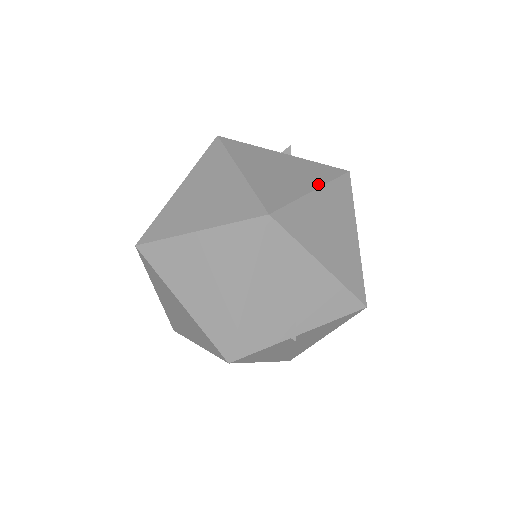
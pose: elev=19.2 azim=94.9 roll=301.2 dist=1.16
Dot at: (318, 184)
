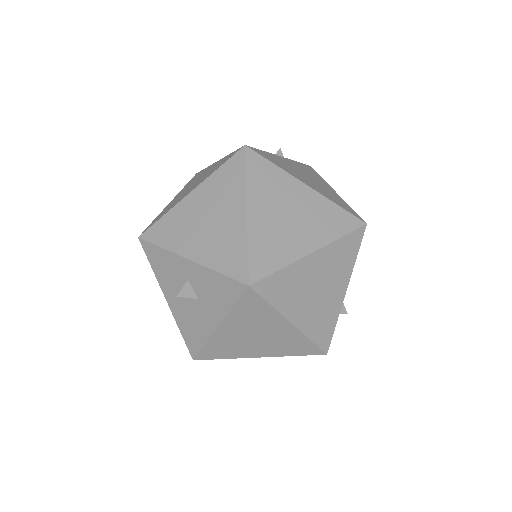
Dot at: (328, 185)
